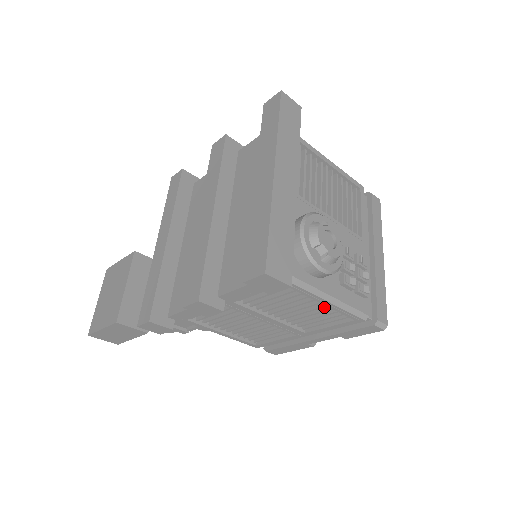
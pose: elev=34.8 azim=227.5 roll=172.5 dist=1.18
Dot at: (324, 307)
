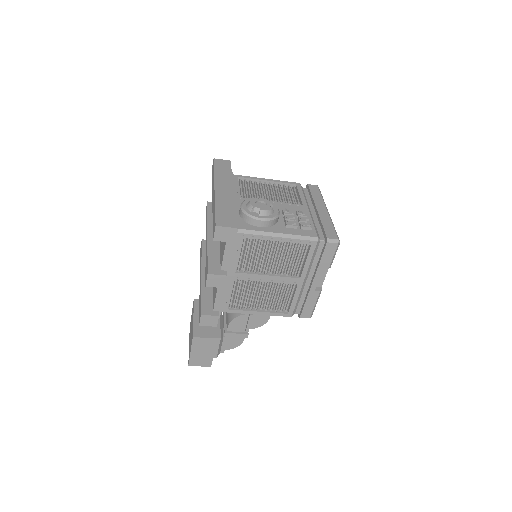
Dot at: (288, 247)
